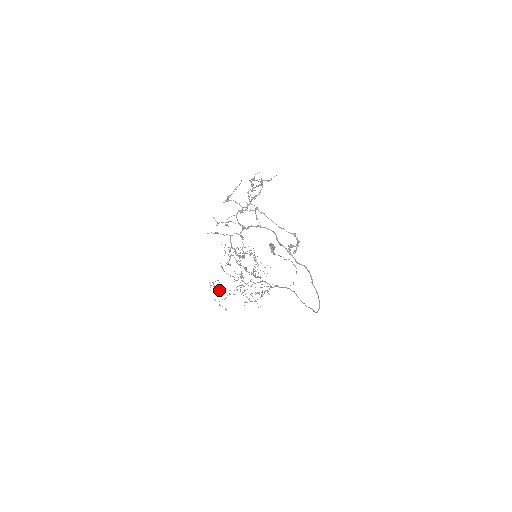
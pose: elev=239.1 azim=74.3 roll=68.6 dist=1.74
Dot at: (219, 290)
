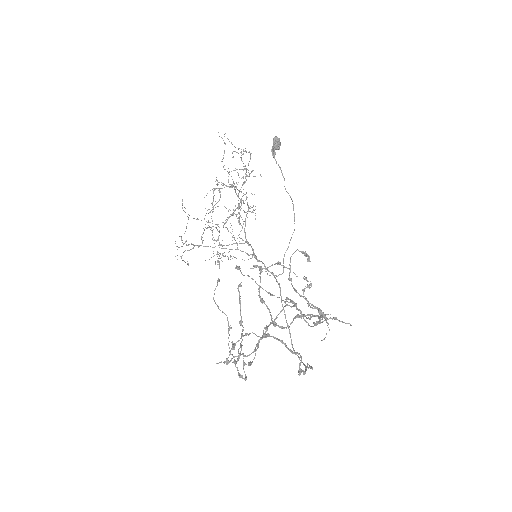
Dot at: (186, 244)
